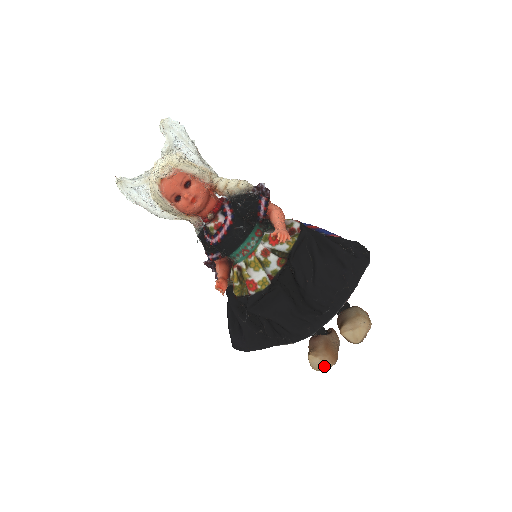
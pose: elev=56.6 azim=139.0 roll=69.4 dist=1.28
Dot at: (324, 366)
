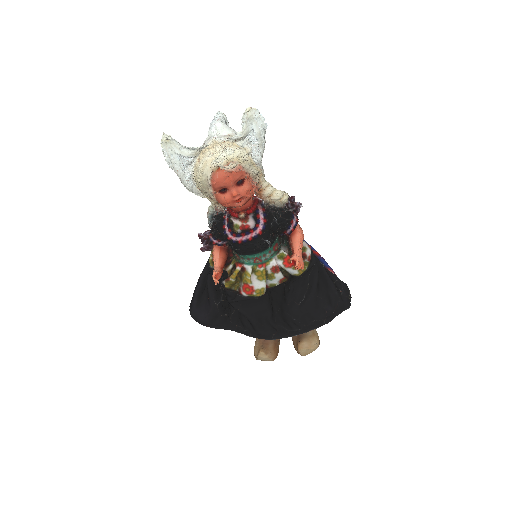
Dot at: (267, 360)
